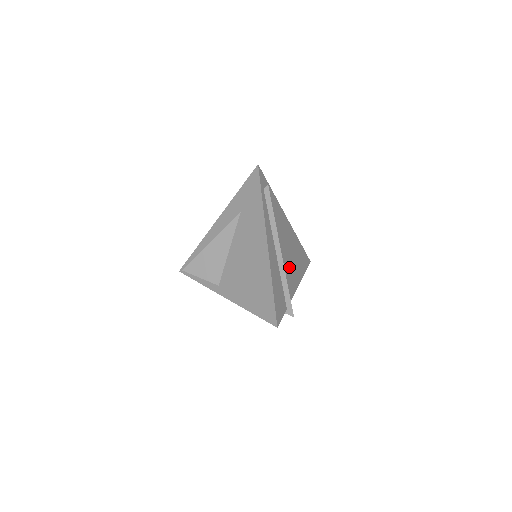
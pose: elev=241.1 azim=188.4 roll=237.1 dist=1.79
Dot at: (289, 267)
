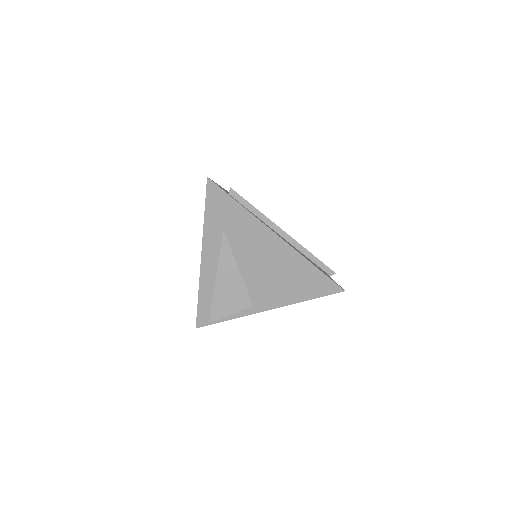
Dot at: occluded
